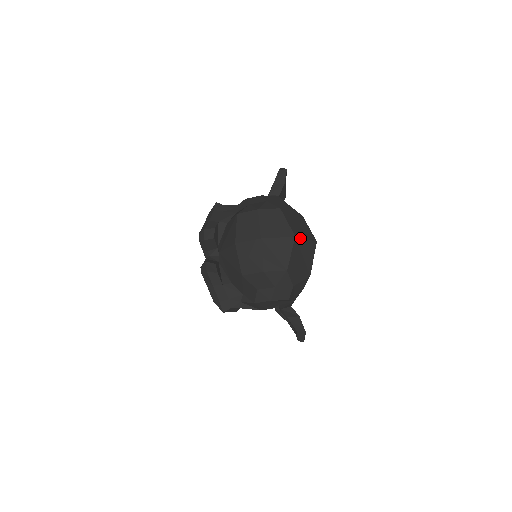
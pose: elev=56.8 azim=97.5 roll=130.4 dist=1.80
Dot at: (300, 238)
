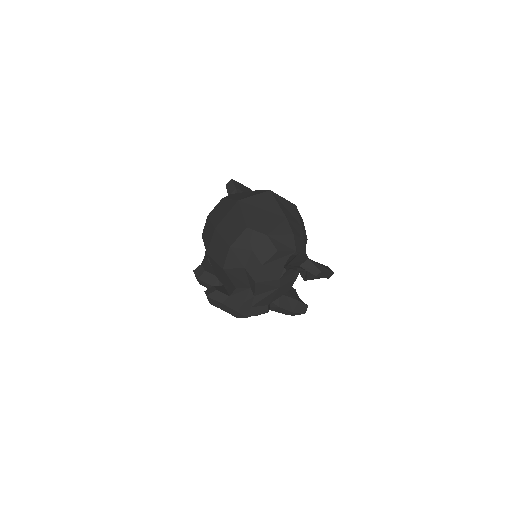
Dot at: (245, 198)
